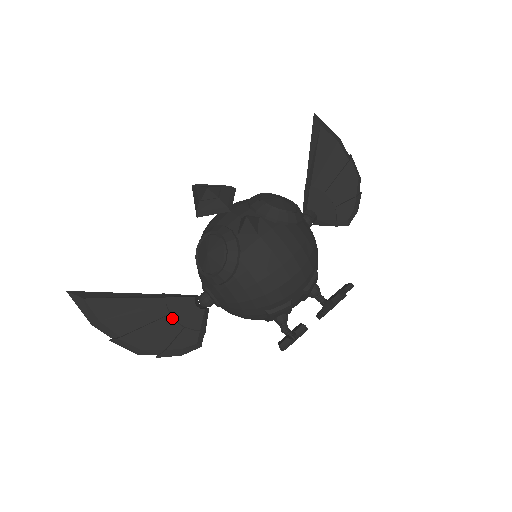
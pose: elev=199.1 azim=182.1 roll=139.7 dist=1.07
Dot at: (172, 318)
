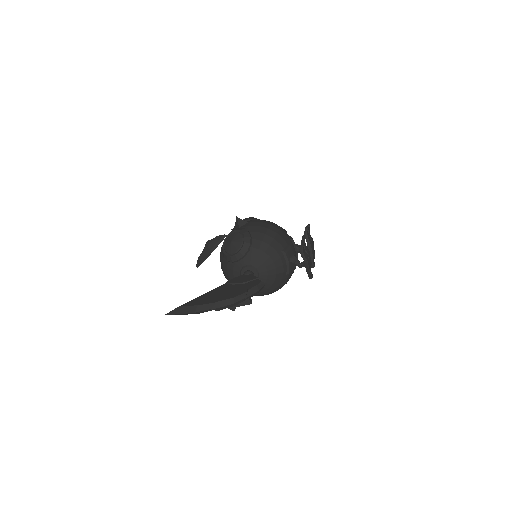
Dot at: (238, 284)
